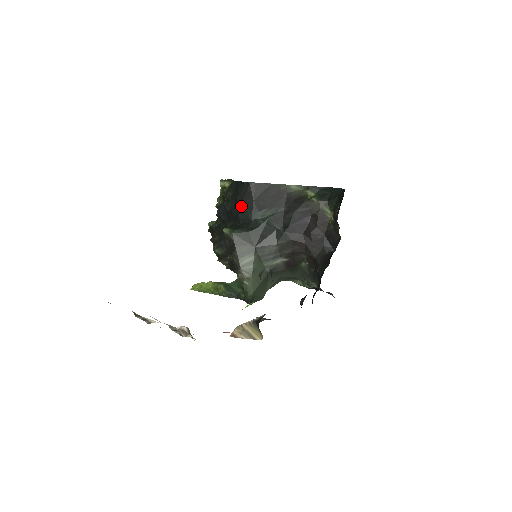
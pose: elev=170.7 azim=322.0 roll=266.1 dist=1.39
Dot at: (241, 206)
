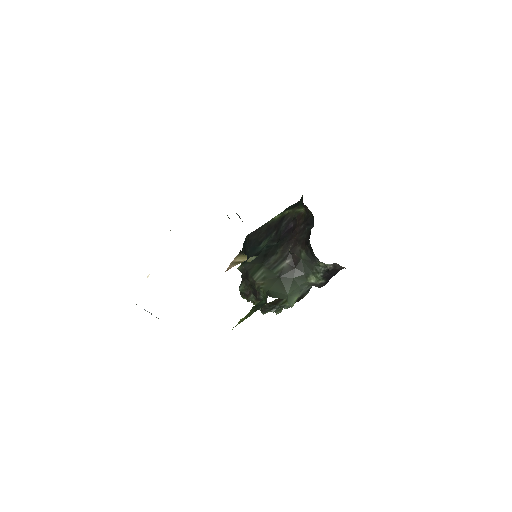
Dot at: (248, 252)
